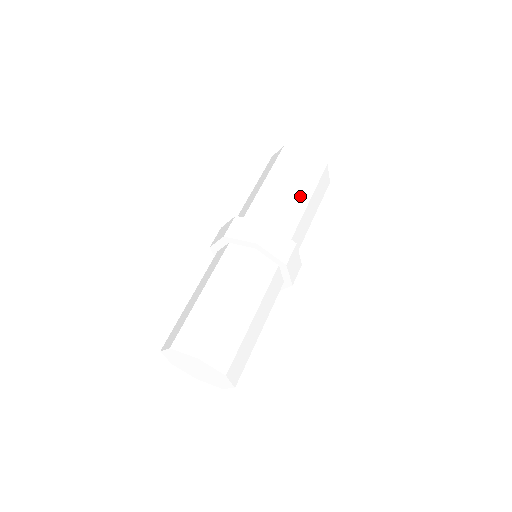
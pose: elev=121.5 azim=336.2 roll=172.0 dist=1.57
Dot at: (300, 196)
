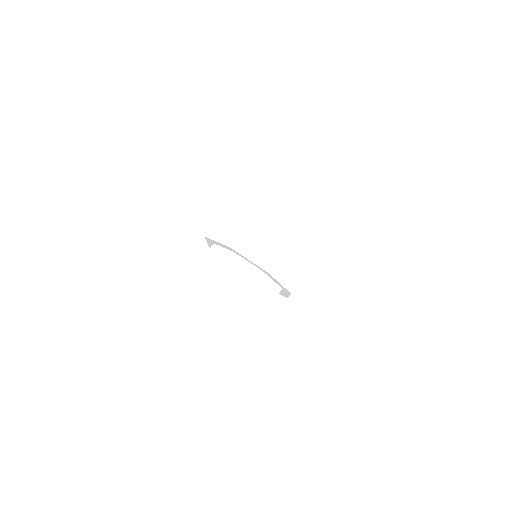
Dot at: (328, 201)
